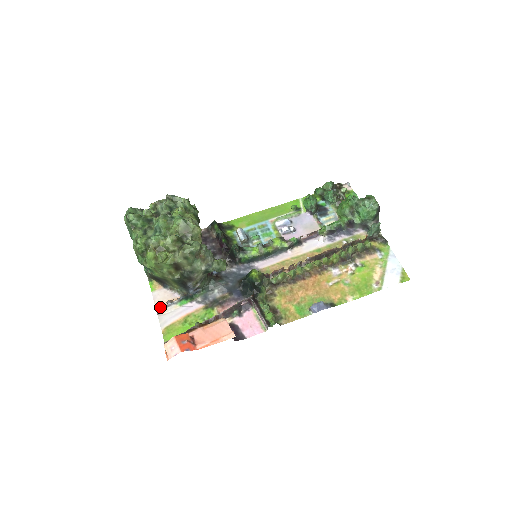
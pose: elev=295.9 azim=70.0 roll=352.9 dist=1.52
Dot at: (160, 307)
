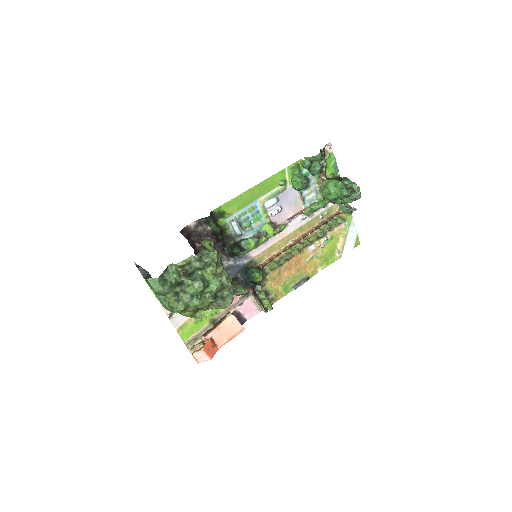
Dot at: (170, 312)
